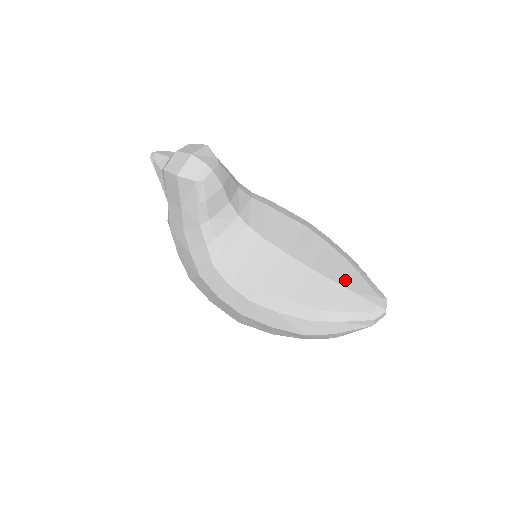
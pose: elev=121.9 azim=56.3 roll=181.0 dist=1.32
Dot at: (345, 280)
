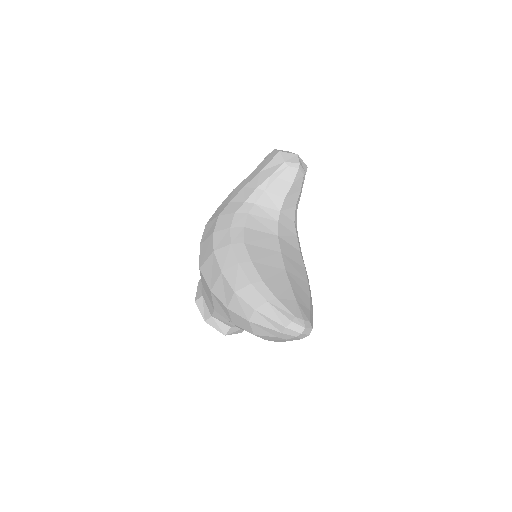
Dot at: (298, 296)
